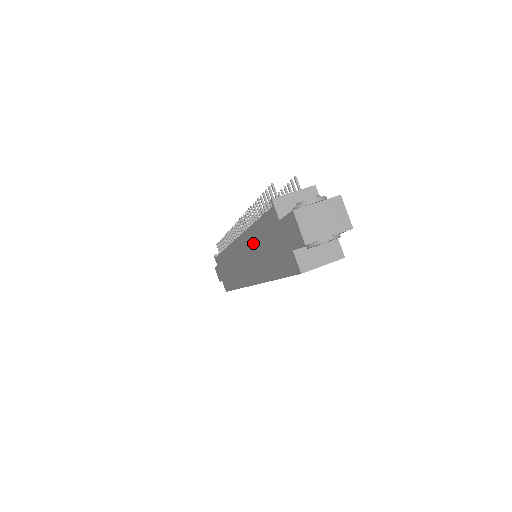
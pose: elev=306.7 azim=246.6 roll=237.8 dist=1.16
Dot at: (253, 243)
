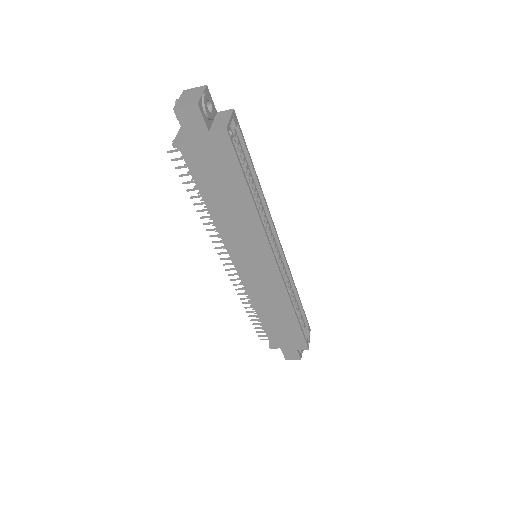
Dot at: (224, 218)
